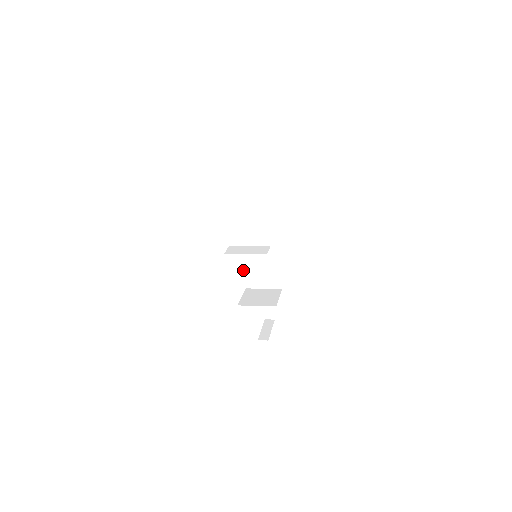
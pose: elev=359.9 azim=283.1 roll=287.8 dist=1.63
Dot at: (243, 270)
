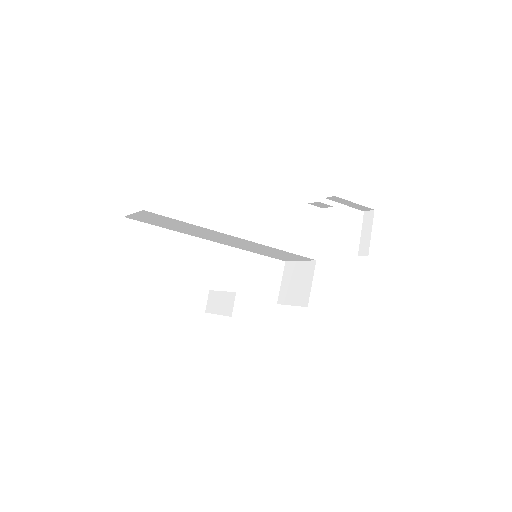
Dot at: (264, 255)
